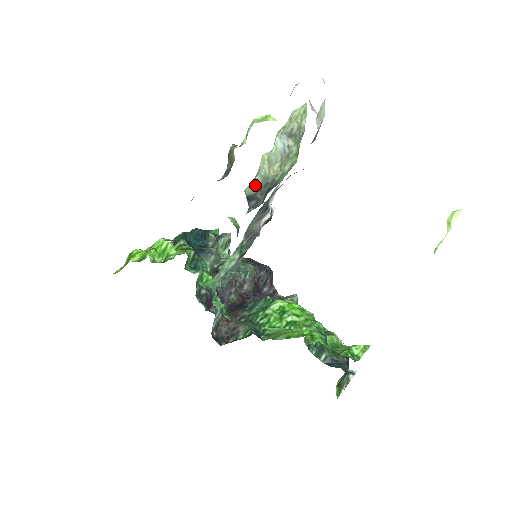
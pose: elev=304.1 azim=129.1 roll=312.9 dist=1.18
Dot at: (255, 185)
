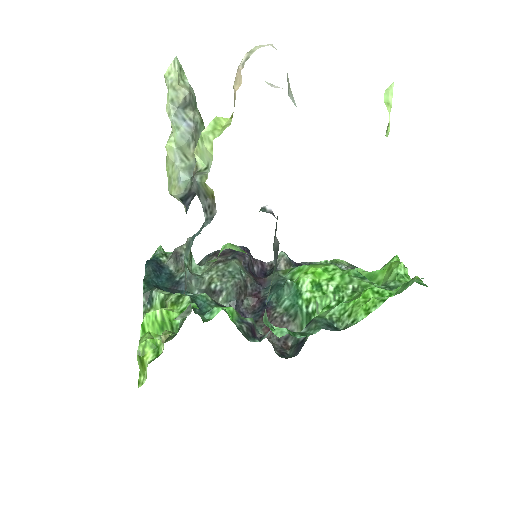
Dot at: (185, 183)
